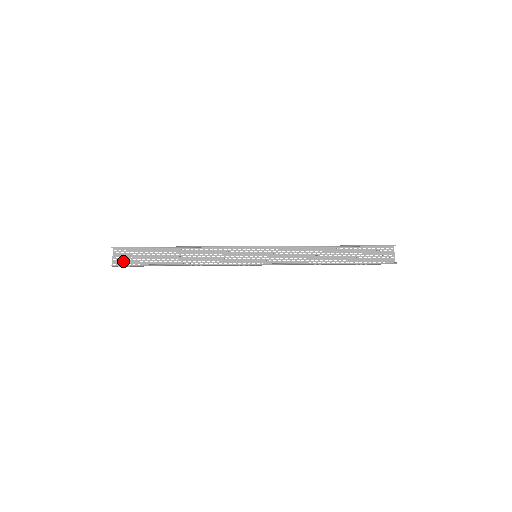
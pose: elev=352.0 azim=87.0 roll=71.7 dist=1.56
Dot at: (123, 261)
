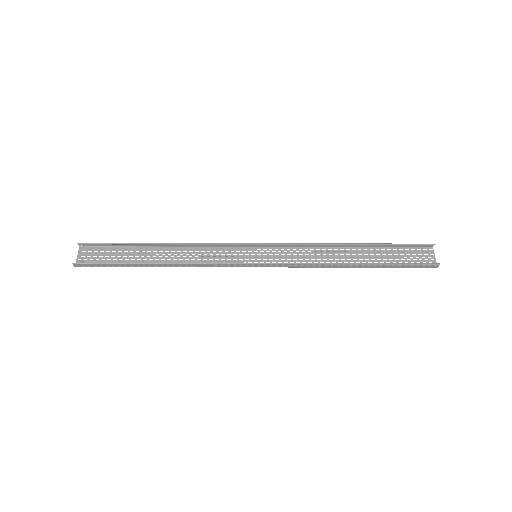
Dot at: (89, 261)
